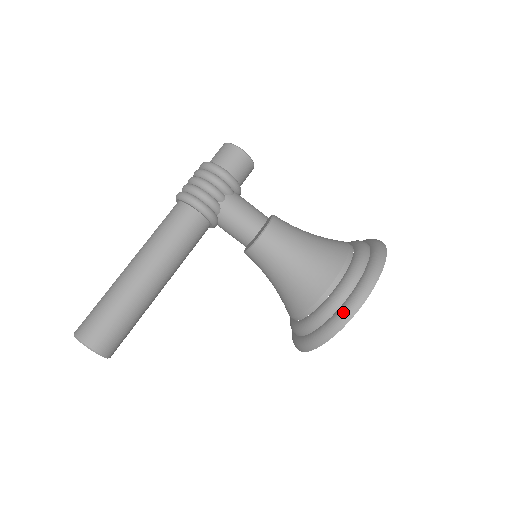
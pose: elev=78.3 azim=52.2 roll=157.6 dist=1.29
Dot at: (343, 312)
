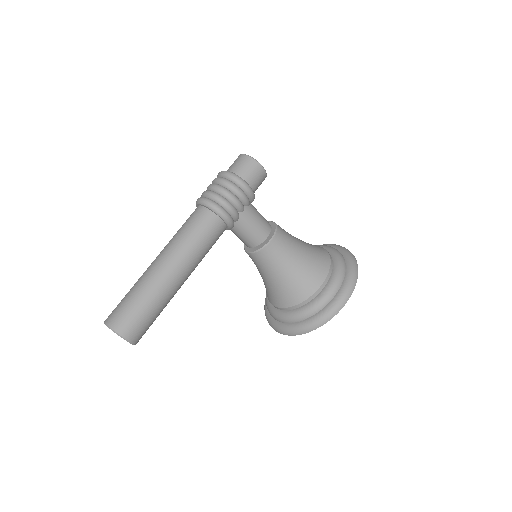
Dot at: (326, 313)
